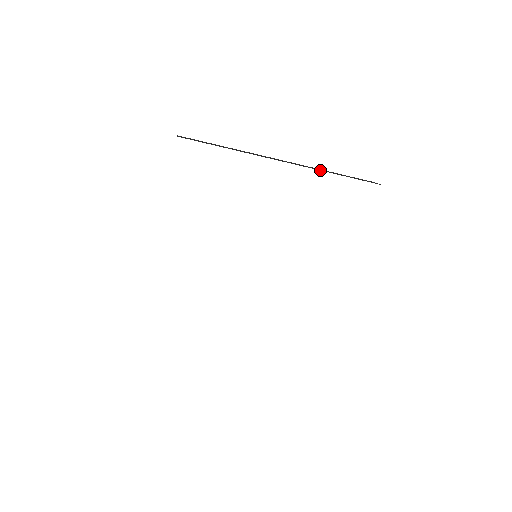
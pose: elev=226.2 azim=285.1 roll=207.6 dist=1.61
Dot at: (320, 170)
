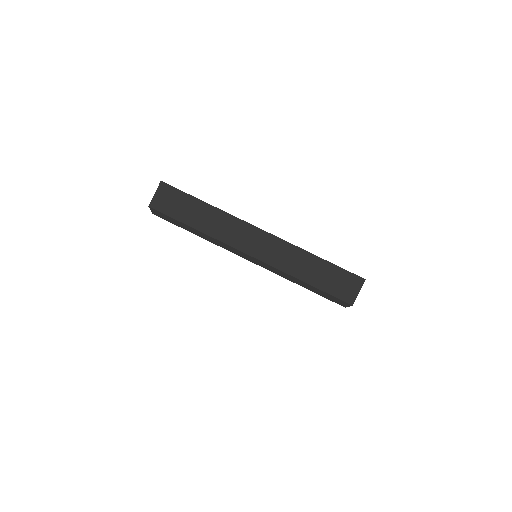
Dot at: occluded
